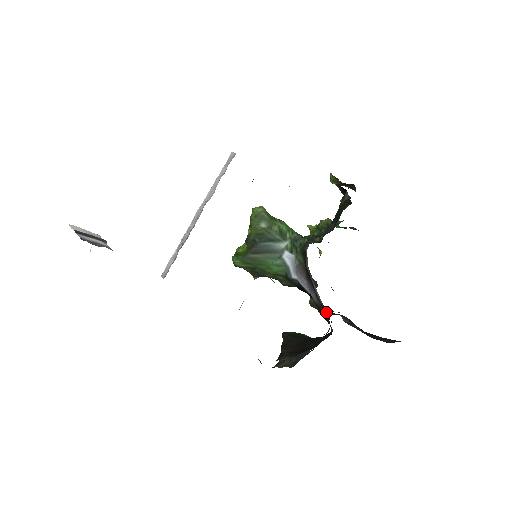
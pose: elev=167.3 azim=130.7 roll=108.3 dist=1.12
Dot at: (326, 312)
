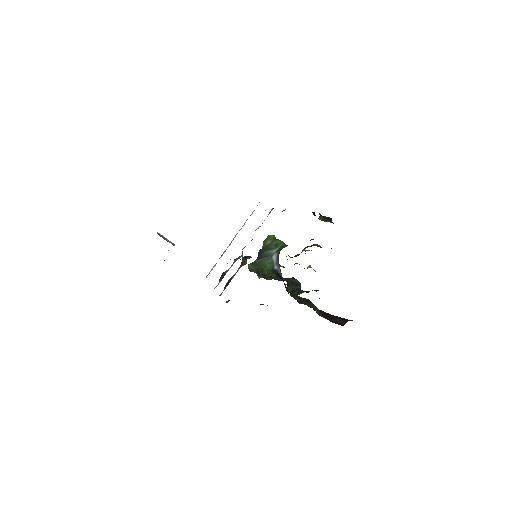
Dot at: occluded
